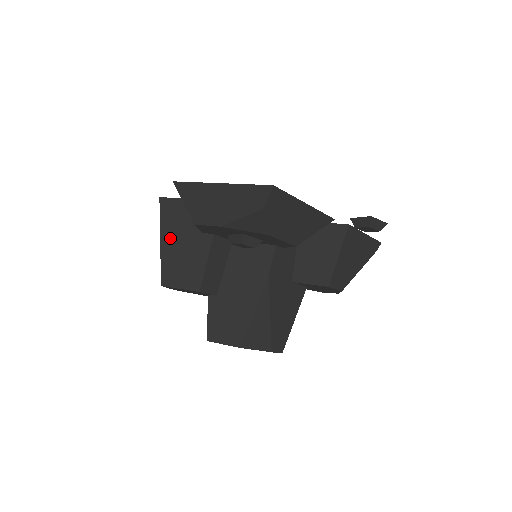
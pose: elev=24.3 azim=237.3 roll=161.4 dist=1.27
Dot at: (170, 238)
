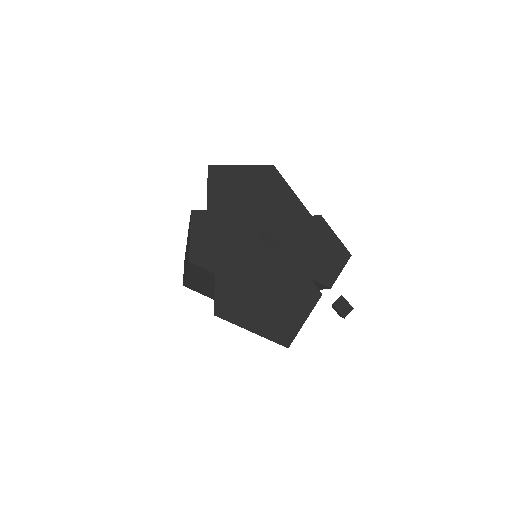
Dot at: (195, 278)
